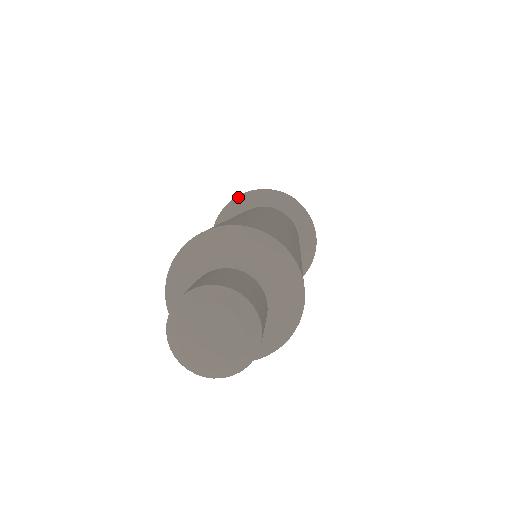
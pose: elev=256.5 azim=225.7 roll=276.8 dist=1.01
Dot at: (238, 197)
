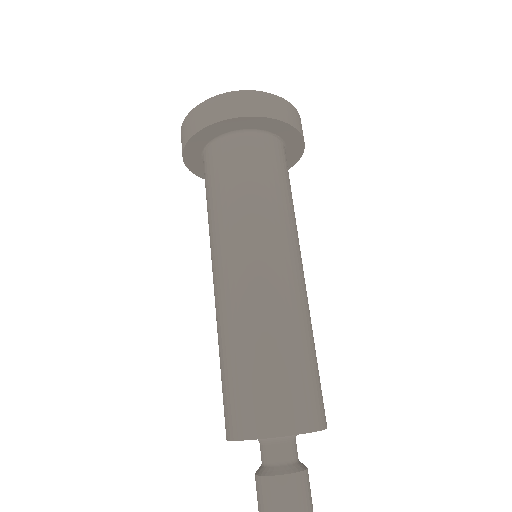
Dot at: (251, 117)
